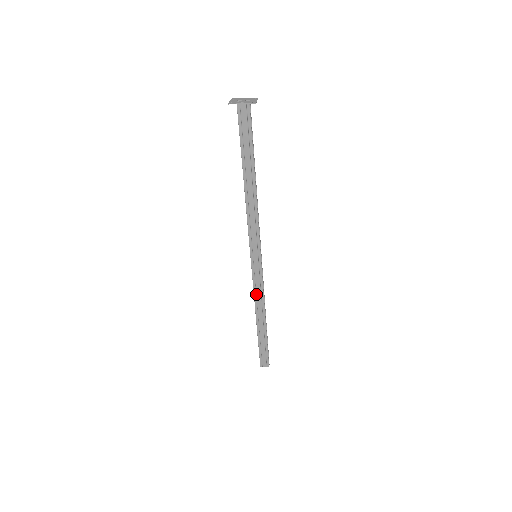
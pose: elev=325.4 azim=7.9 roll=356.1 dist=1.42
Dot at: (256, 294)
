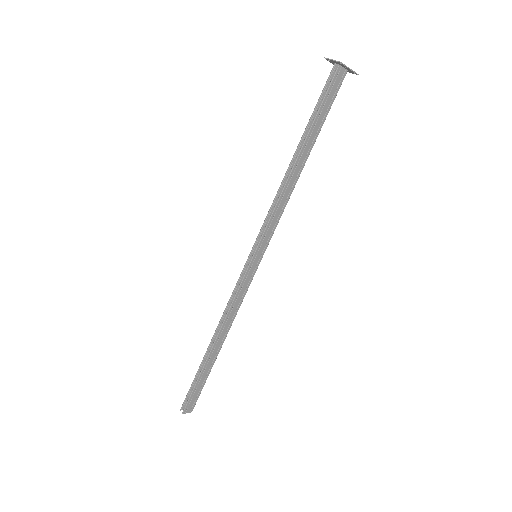
Dot at: (232, 307)
